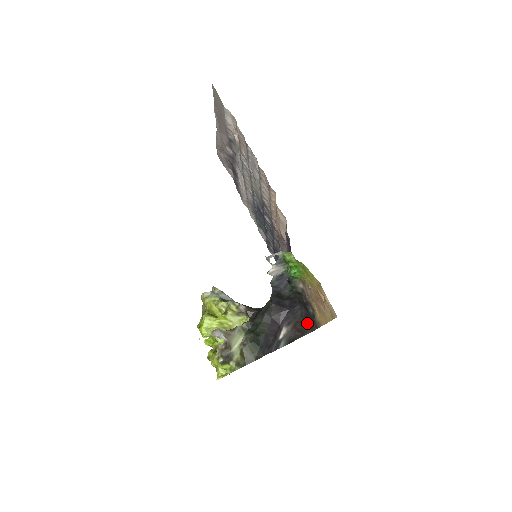
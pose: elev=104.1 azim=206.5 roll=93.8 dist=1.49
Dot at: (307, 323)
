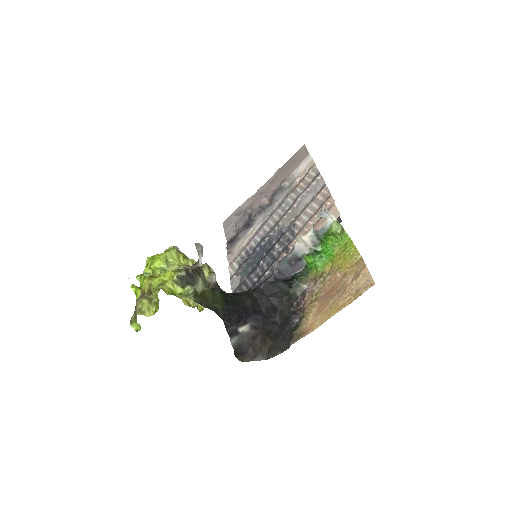
Dot at: (271, 344)
